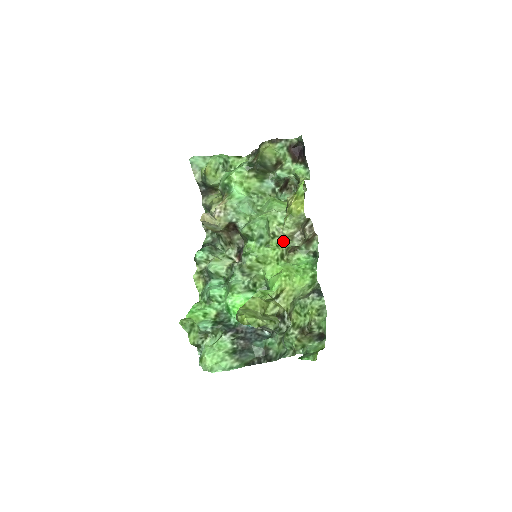
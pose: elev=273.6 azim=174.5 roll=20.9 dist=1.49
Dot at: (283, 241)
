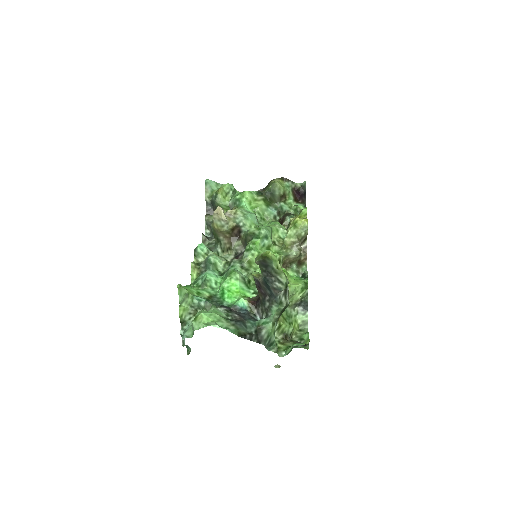
Dot at: (281, 251)
